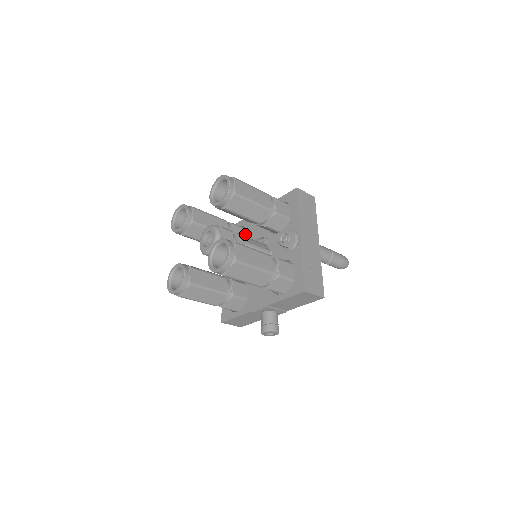
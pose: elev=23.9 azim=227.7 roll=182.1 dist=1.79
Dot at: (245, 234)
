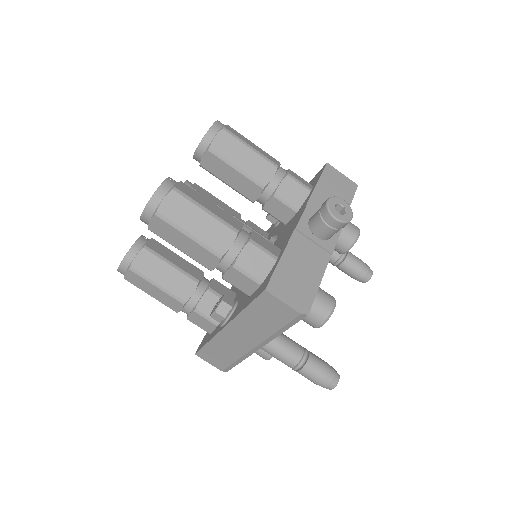
Dot at: occluded
